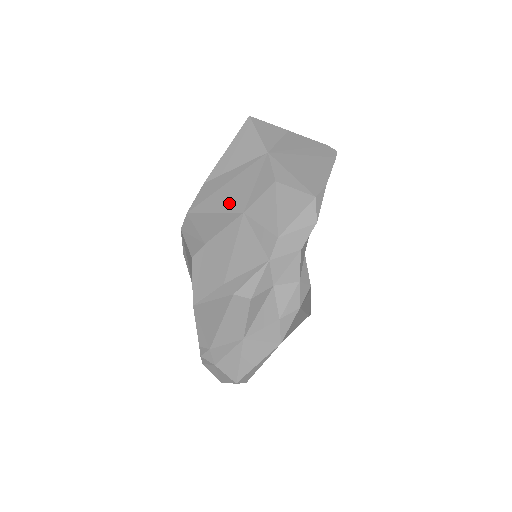
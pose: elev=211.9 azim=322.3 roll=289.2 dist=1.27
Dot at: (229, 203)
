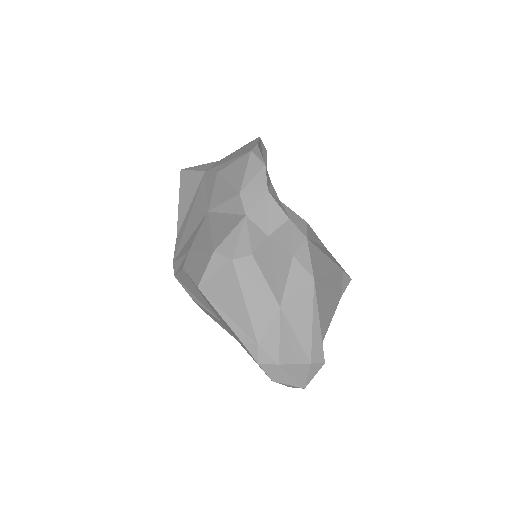
Dot at: (196, 221)
